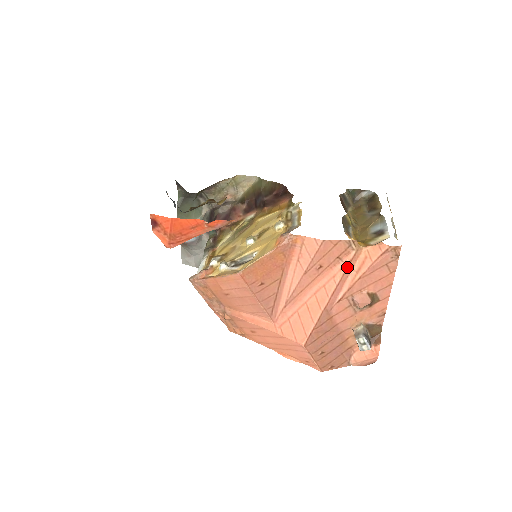
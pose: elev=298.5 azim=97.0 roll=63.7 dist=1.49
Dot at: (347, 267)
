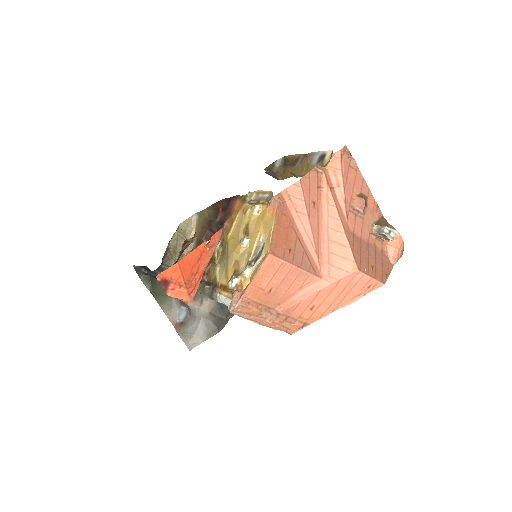
Dot at: (329, 188)
